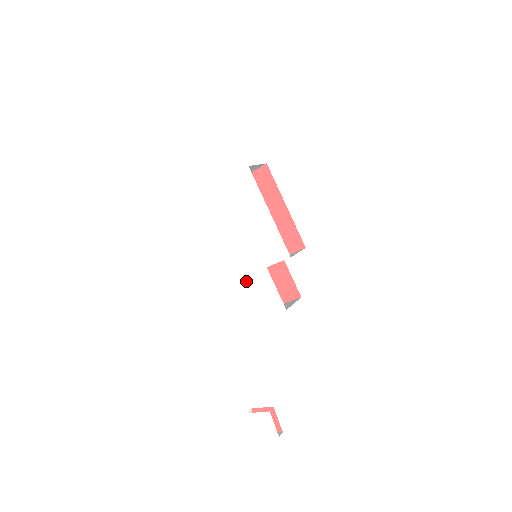
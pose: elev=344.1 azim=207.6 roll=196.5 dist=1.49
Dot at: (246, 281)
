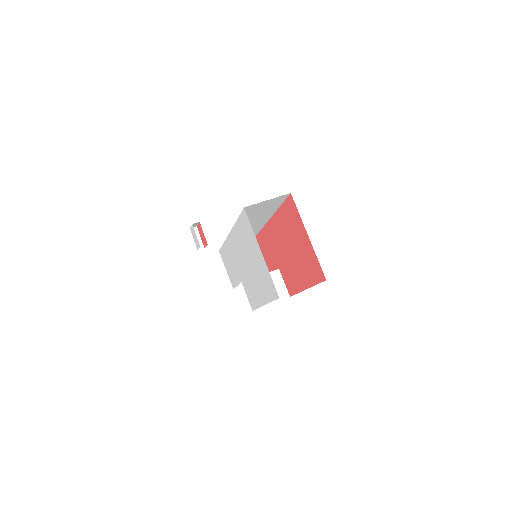
Dot at: (230, 255)
